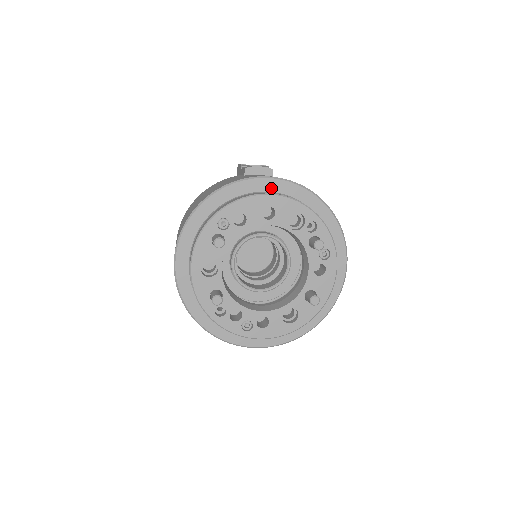
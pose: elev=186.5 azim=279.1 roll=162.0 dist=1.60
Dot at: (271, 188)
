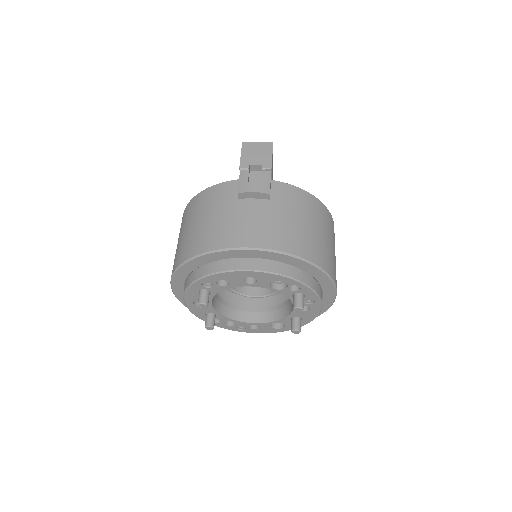
Dot at: (254, 256)
